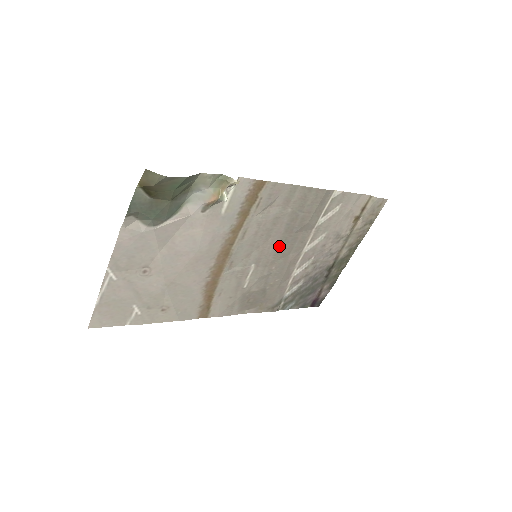
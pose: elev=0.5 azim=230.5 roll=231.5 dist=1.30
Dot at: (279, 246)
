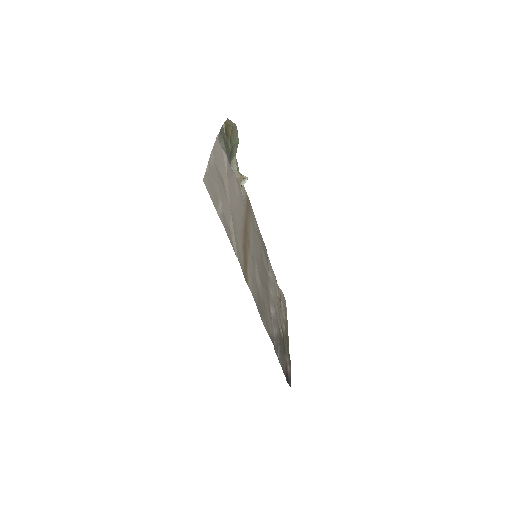
Dot at: (261, 266)
